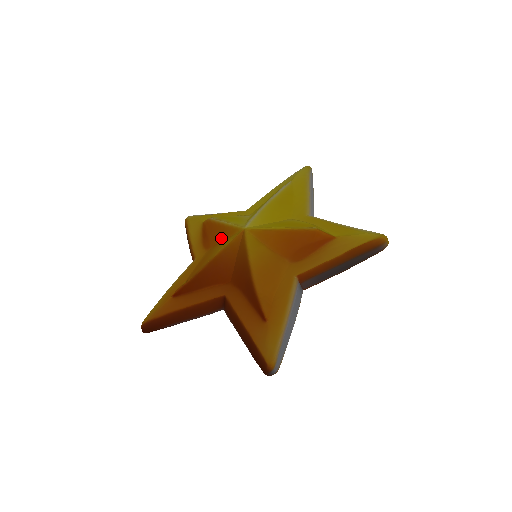
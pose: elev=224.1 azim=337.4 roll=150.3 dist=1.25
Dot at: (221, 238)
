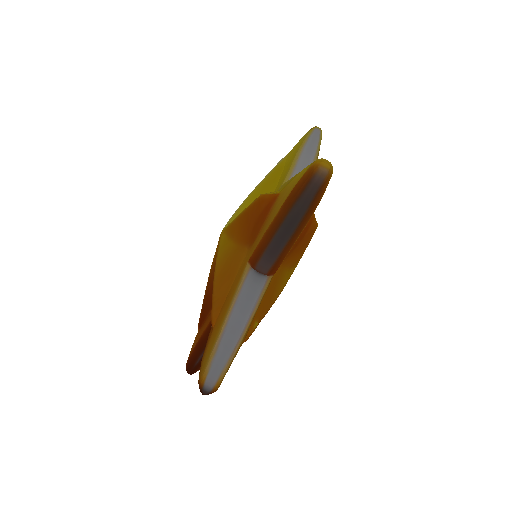
Dot at: occluded
